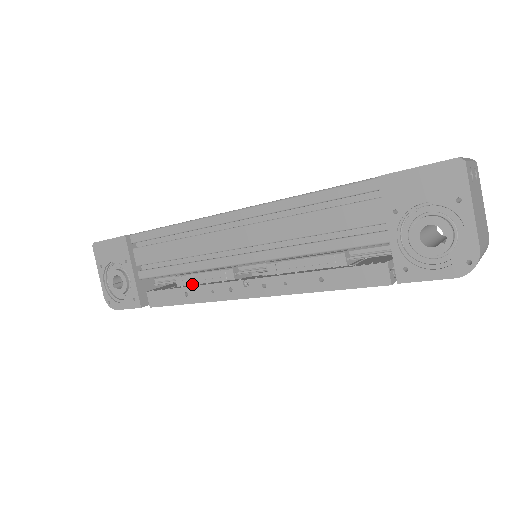
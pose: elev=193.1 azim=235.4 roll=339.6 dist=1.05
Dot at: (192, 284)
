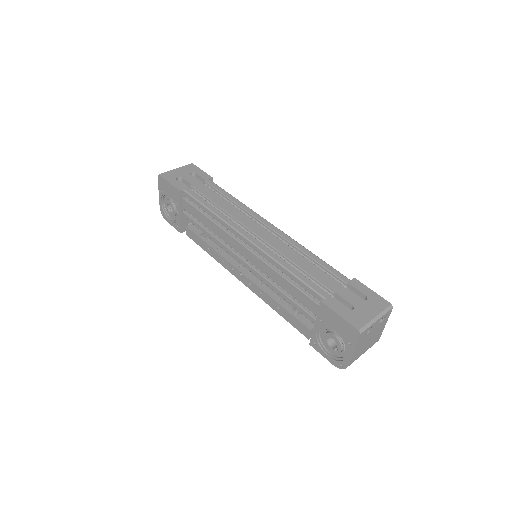
Dot at: (214, 242)
